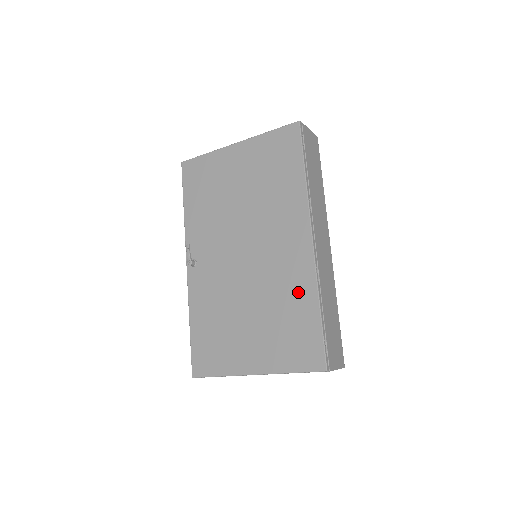
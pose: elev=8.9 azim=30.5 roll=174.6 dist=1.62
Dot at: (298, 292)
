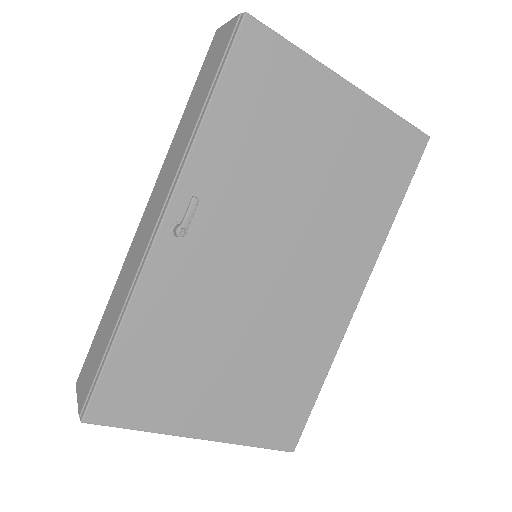
Dot at: (312, 354)
